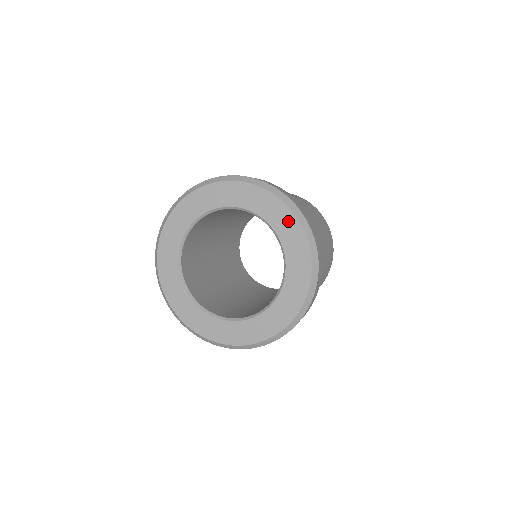
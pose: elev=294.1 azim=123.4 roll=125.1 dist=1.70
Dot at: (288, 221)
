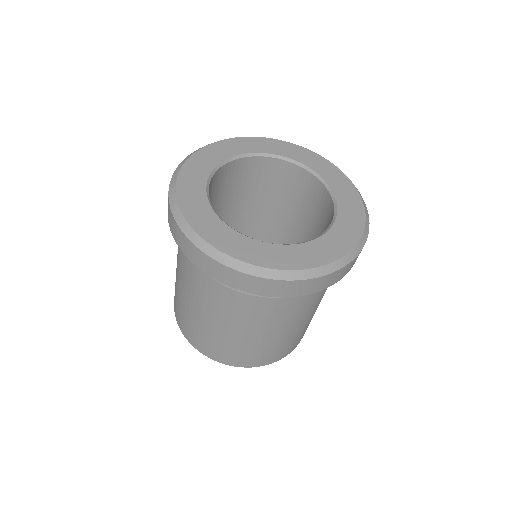
Dot at: (282, 146)
